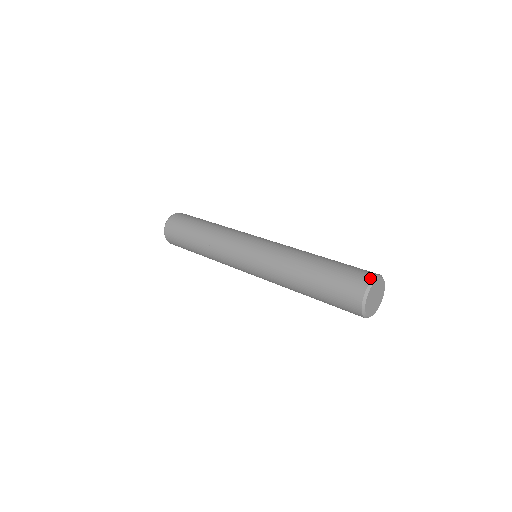
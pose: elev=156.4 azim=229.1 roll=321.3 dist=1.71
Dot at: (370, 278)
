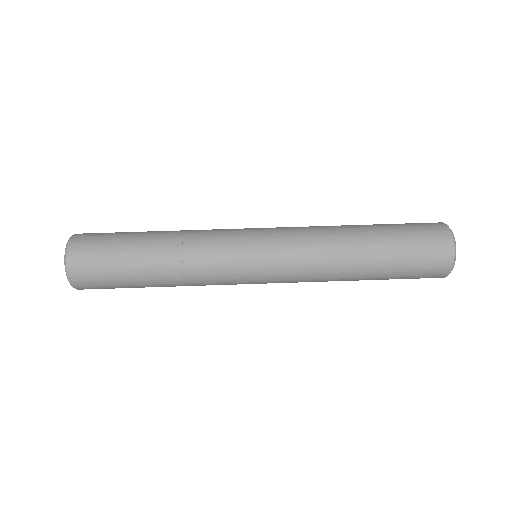
Dot at: (452, 256)
